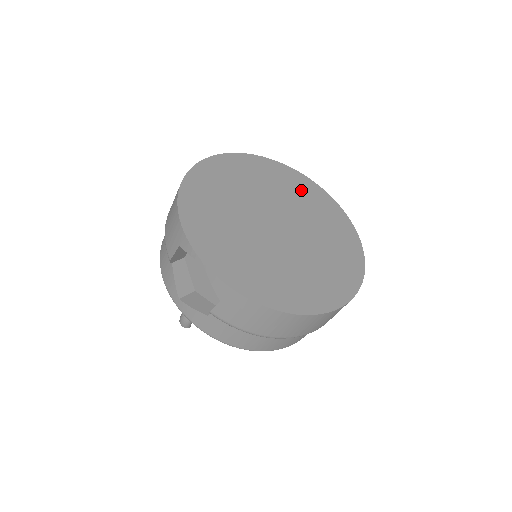
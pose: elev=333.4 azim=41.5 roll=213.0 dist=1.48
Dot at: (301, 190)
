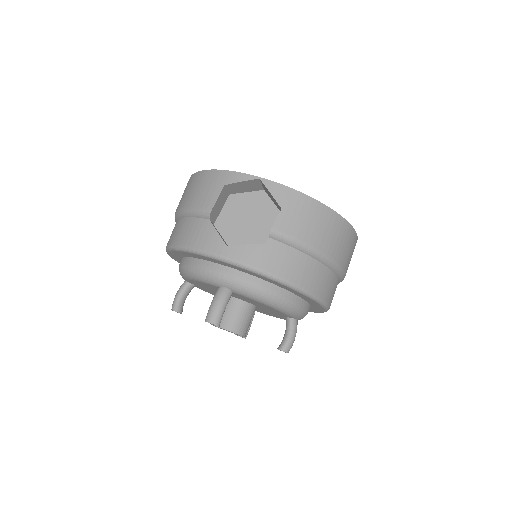
Dot at: occluded
